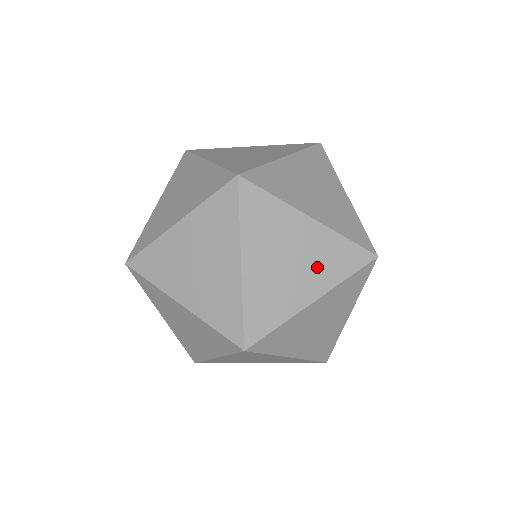
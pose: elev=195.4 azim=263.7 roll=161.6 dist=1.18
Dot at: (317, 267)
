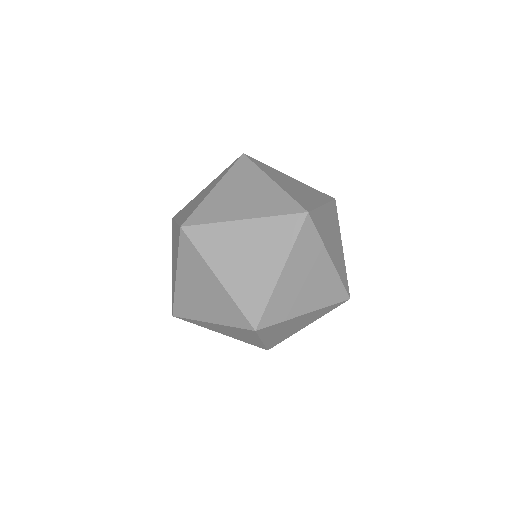
Dot at: (269, 248)
